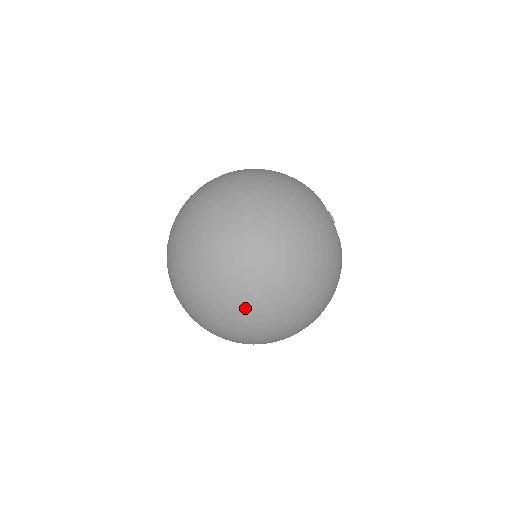
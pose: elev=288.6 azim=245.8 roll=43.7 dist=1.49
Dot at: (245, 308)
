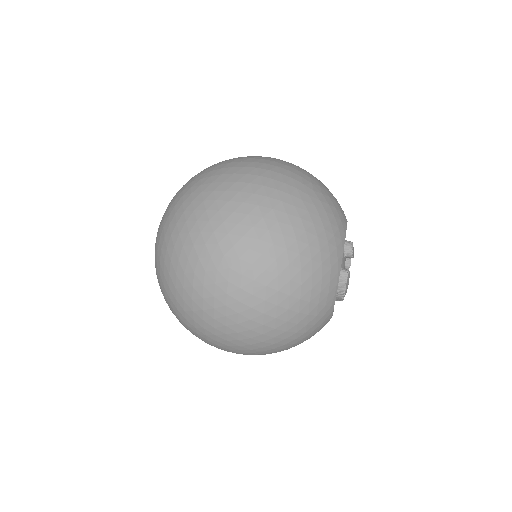
Dot at: (199, 207)
